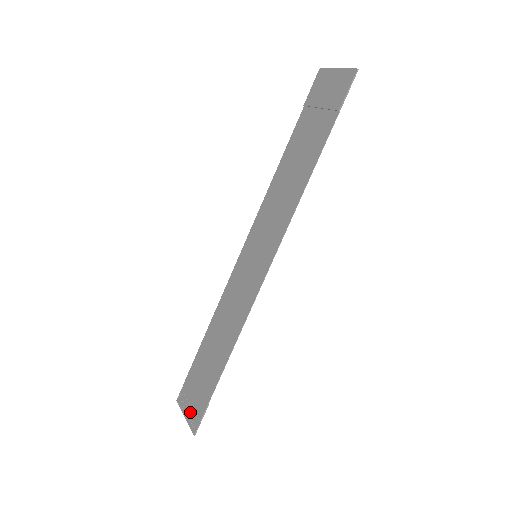
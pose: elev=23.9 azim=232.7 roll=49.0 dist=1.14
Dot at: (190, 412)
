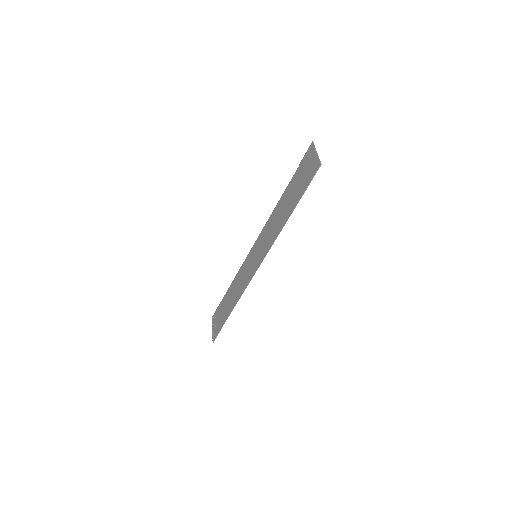
Dot at: (214, 329)
